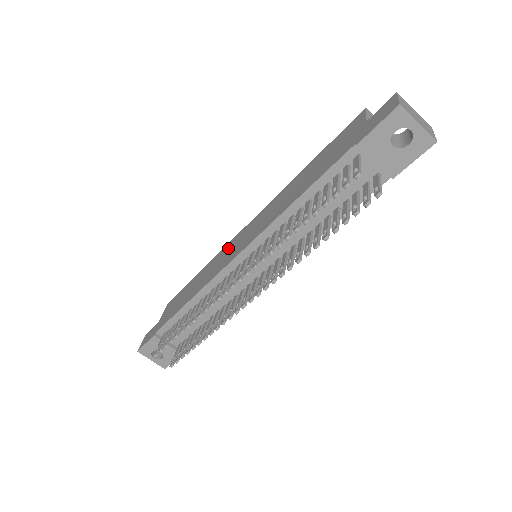
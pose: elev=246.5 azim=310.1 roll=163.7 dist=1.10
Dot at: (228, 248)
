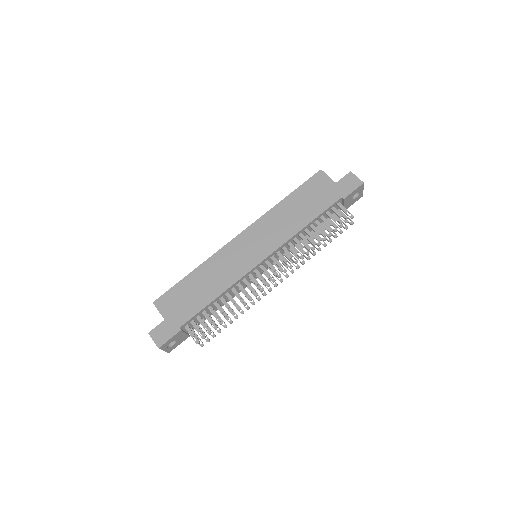
Dot at: (230, 253)
